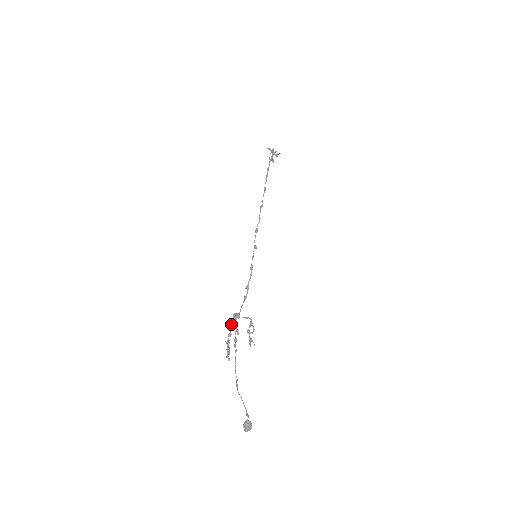
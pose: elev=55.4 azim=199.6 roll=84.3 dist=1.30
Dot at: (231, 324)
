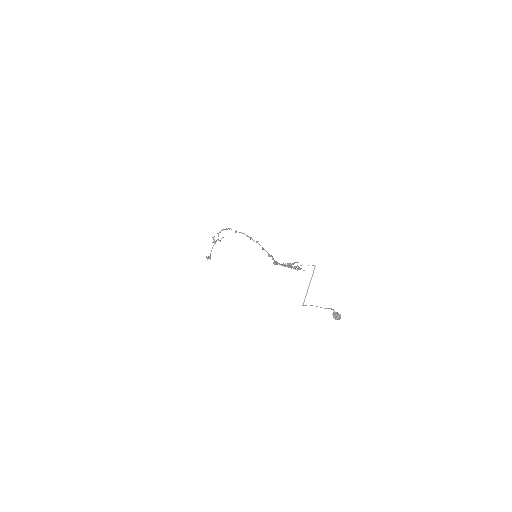
Dot at: (278, 263)
